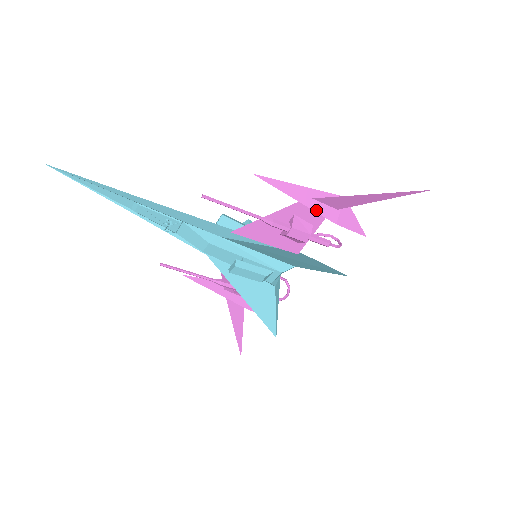
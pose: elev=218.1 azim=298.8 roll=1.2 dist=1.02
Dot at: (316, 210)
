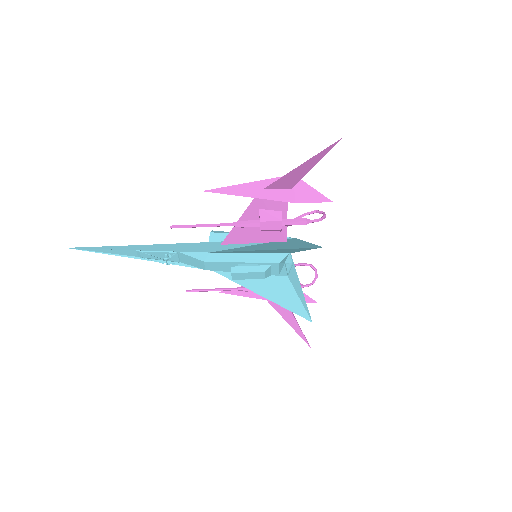
Dot at: (271, 198)
